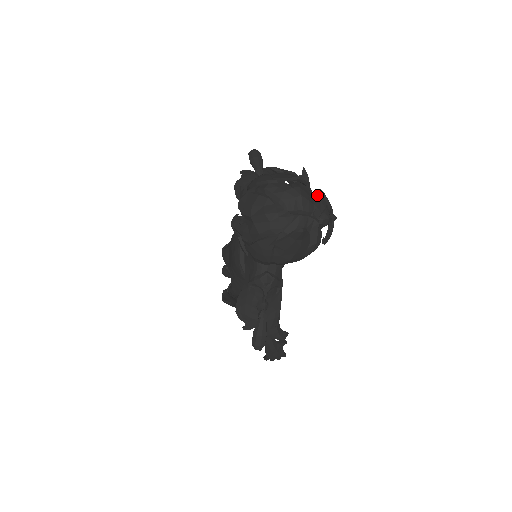
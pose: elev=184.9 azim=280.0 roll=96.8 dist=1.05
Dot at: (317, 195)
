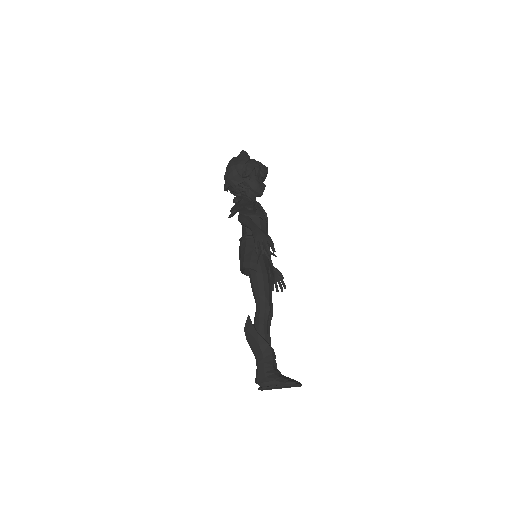
Dot at: occluded
